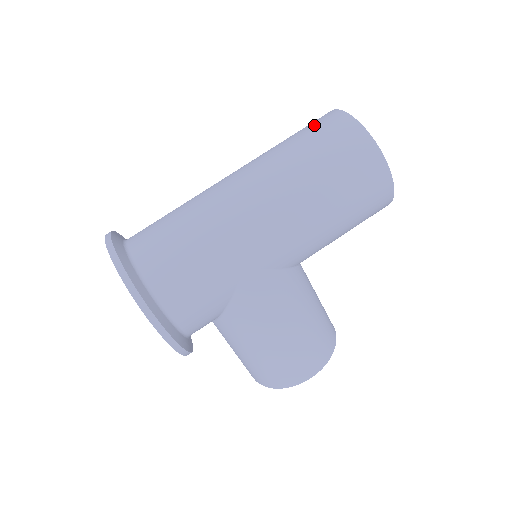
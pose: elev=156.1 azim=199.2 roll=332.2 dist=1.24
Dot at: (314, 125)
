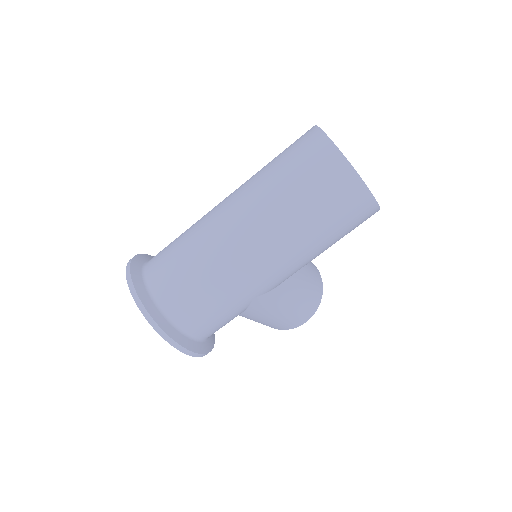
Dot at: (307, 160)
